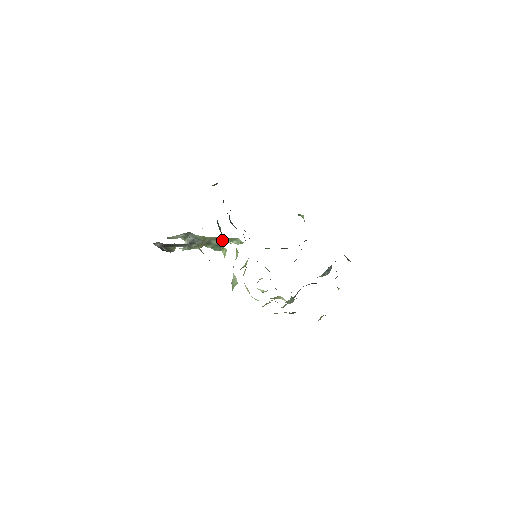
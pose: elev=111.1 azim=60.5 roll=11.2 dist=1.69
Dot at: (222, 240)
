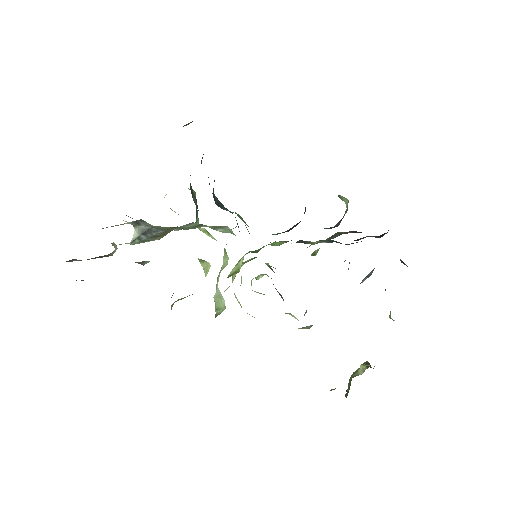
Dot at: (199, 224)
